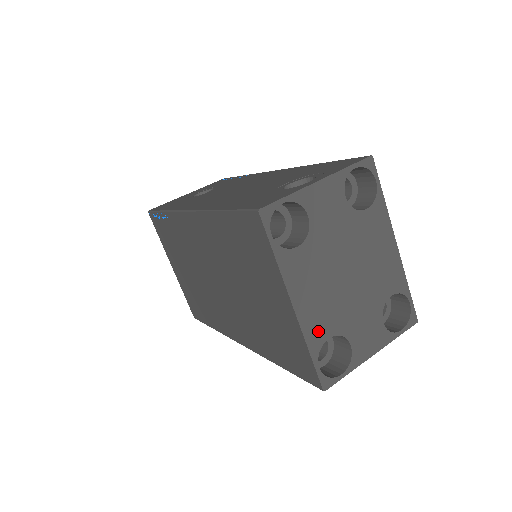
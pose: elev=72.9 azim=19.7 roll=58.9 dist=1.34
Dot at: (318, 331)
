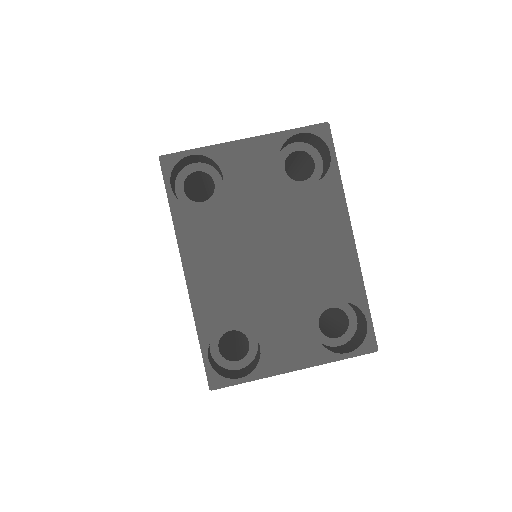
Dot at: (214, 313)
